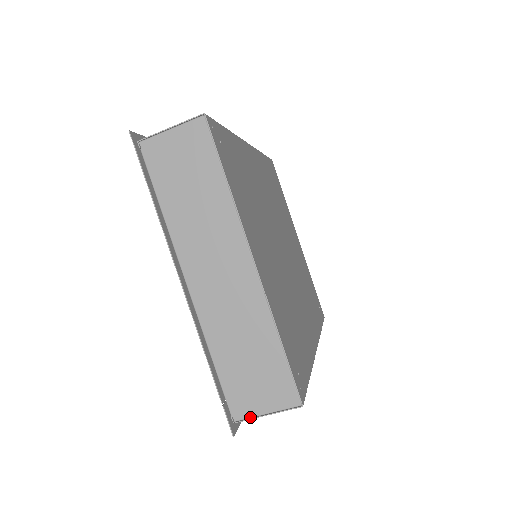
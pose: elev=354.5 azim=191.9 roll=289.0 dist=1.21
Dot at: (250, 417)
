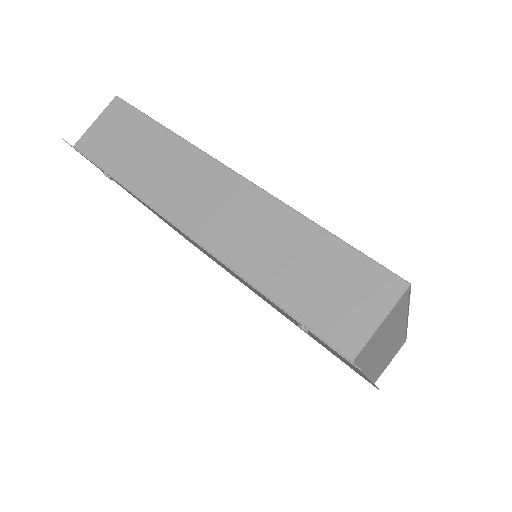
Dot at: occluded
